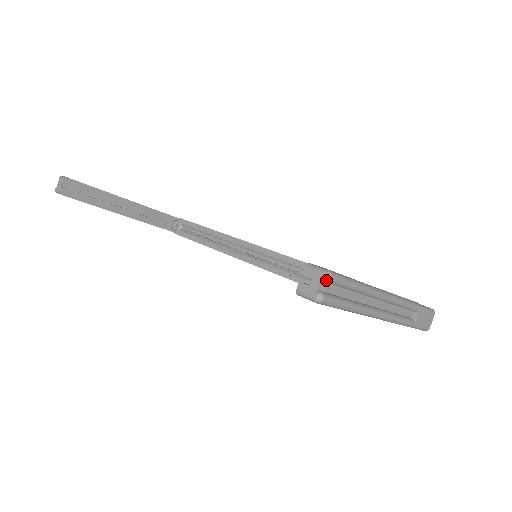
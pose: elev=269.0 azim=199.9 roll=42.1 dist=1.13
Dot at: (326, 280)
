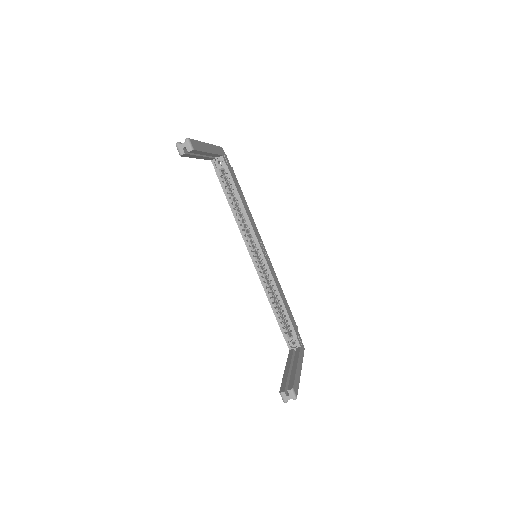
Dot at: occluded
